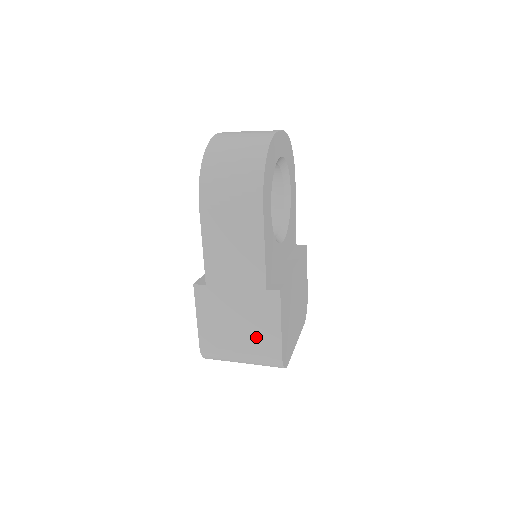
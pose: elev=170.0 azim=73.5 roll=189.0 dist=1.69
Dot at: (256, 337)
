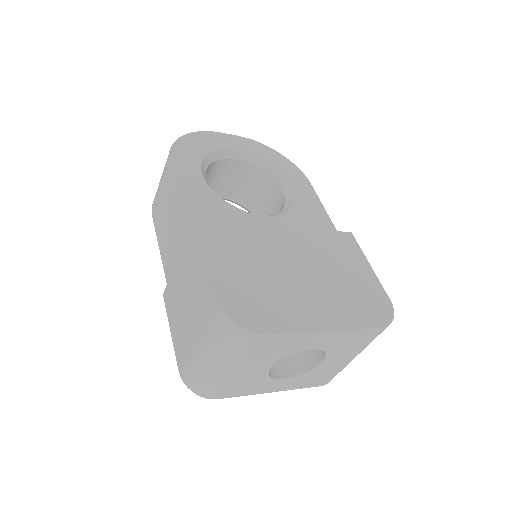
Dot at: (199, 301)
